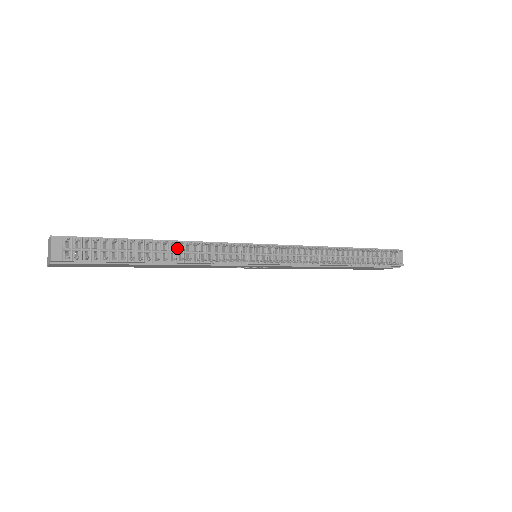
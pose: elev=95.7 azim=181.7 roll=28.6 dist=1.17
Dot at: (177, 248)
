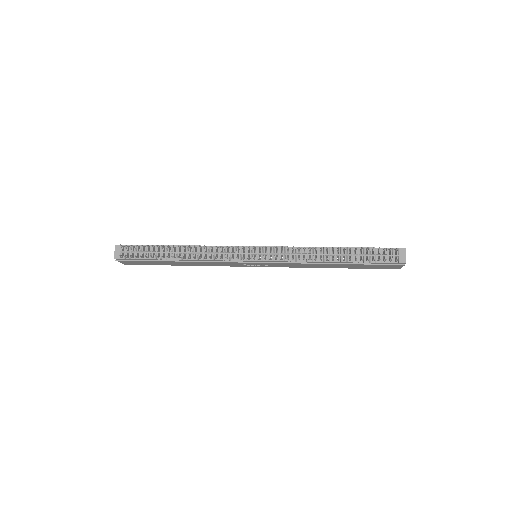
Dot at: (189, 250)
